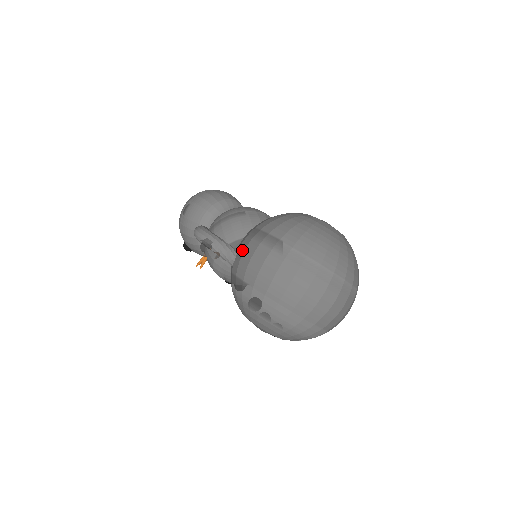
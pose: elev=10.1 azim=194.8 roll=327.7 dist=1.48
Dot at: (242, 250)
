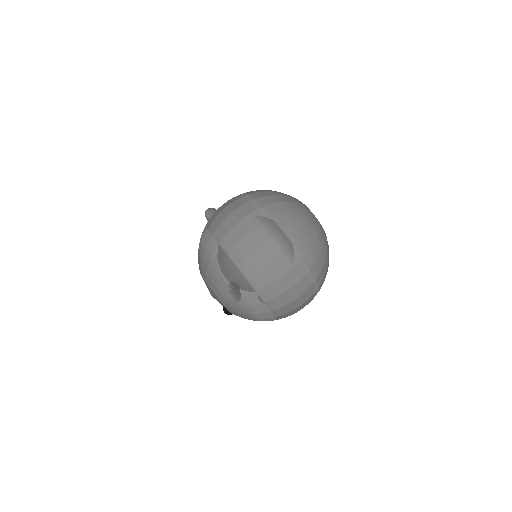
Dot at: occluded
